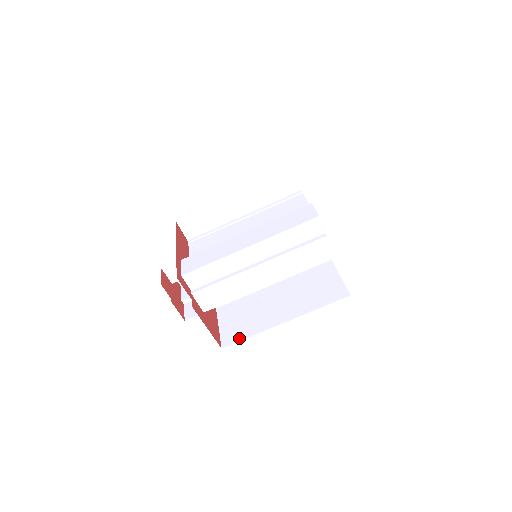
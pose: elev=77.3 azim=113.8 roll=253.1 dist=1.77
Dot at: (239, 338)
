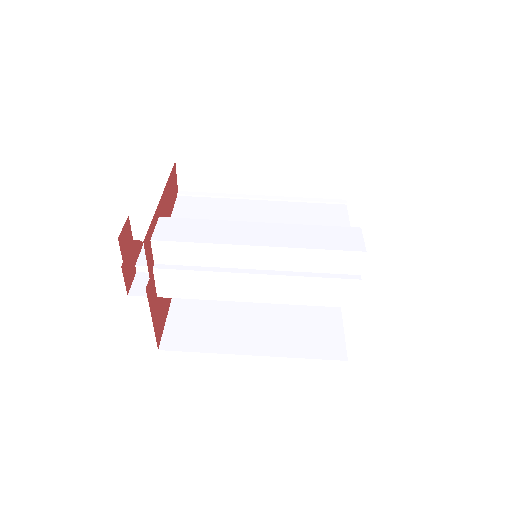
Dot at: (186, 347)
